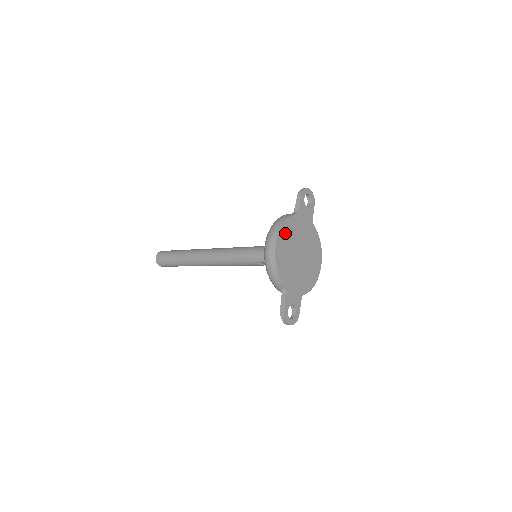
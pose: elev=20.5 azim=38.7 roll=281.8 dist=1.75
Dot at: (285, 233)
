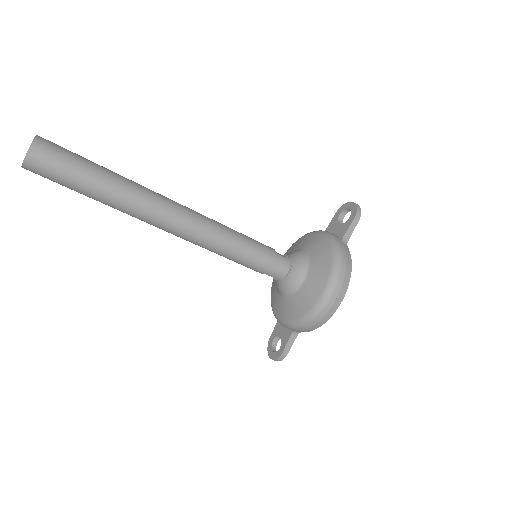
Dot at: occluded
